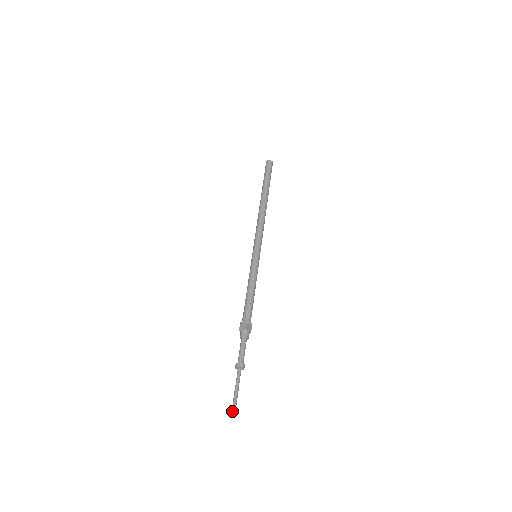
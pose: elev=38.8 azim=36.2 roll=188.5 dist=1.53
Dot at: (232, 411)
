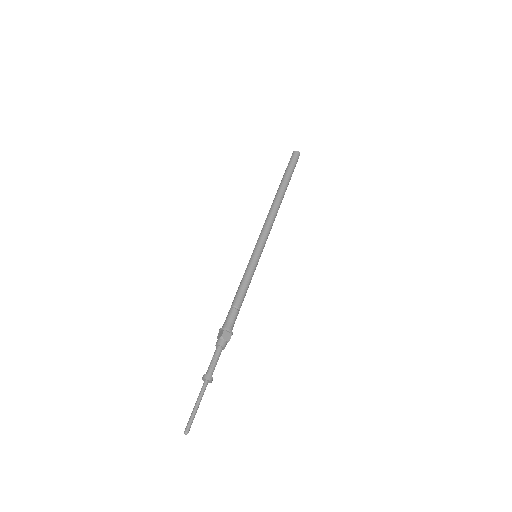
Dot at: (185, 428)
